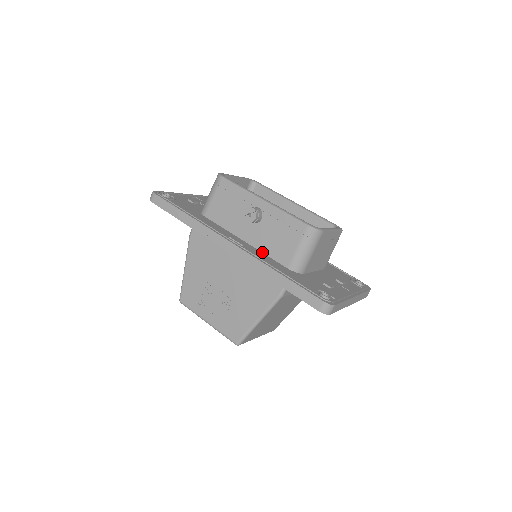
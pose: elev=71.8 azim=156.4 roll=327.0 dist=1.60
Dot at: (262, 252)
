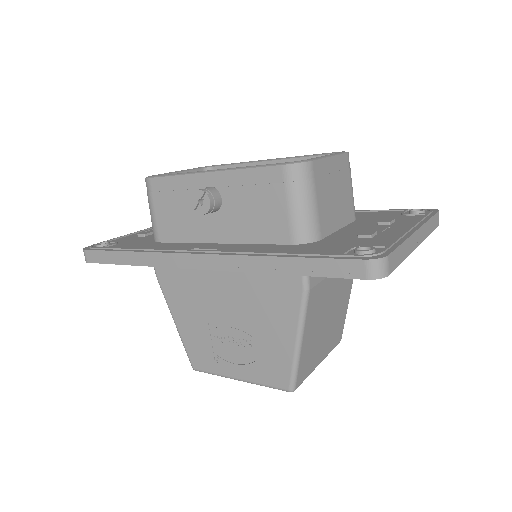
Dot at: (248, 243)
